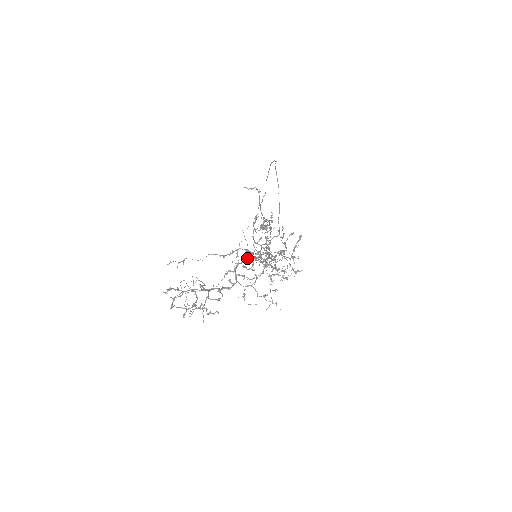
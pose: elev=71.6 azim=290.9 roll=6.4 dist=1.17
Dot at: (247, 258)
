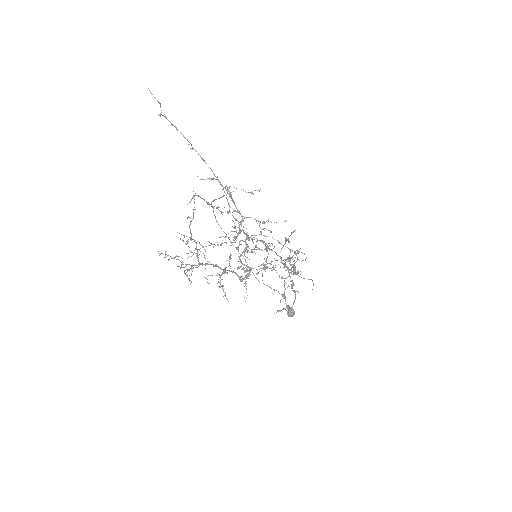
Dot at: (234, 236)
